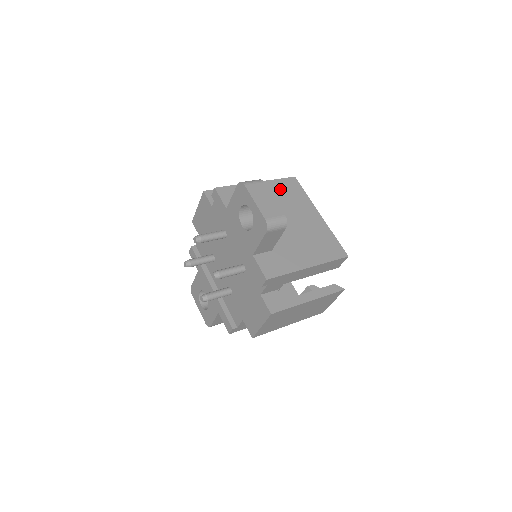
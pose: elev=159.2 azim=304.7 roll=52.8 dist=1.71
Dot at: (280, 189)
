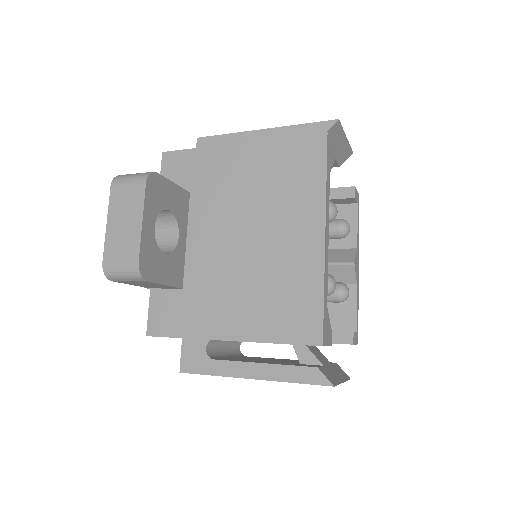
Dot at: (274, 162)
